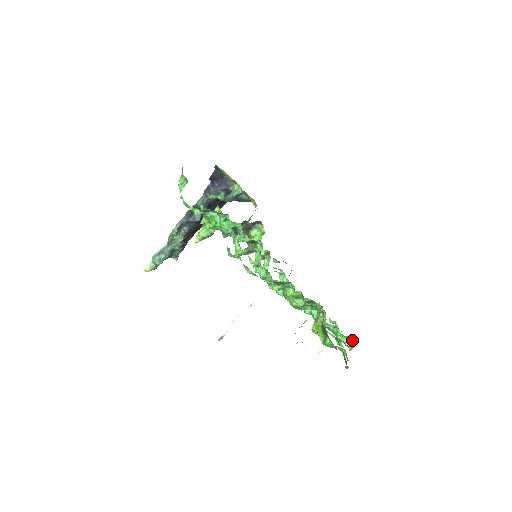
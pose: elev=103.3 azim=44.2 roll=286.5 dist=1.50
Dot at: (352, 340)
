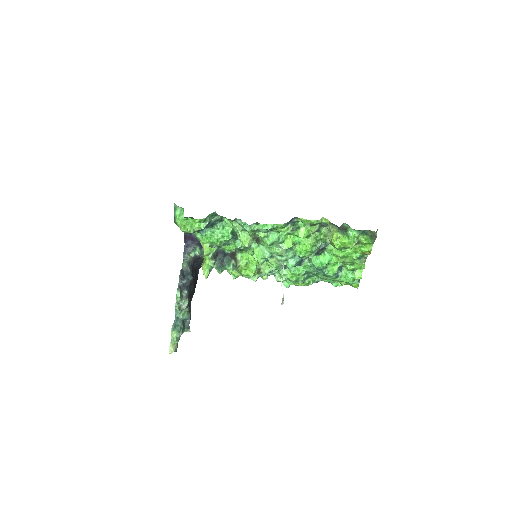
Dot at: (359, 269)
